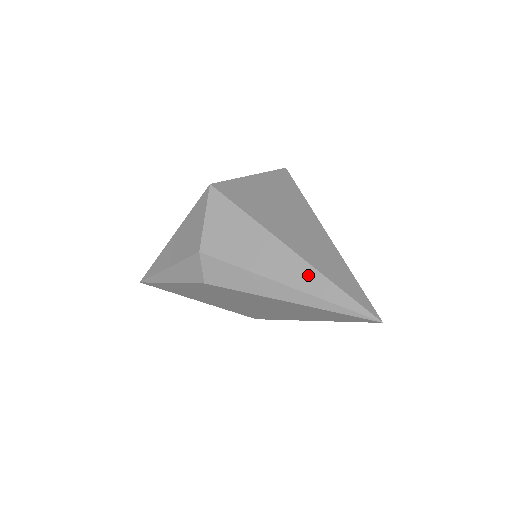
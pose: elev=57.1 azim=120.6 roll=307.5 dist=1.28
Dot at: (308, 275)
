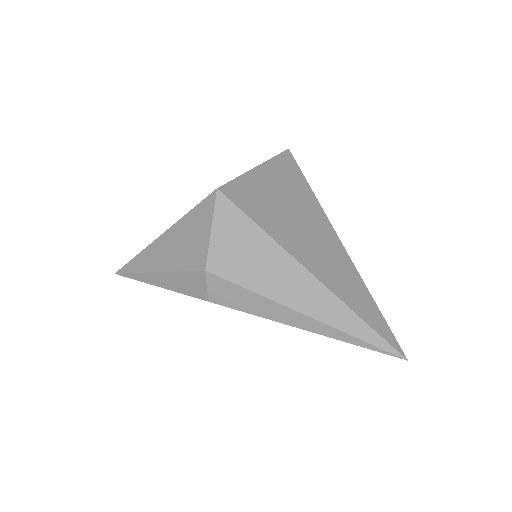
Dot at: (332, 306)
